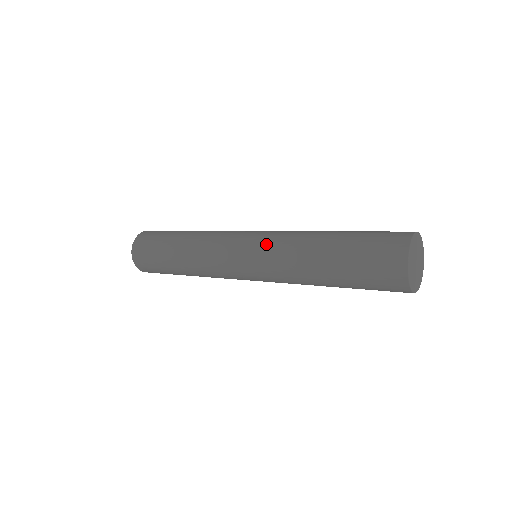
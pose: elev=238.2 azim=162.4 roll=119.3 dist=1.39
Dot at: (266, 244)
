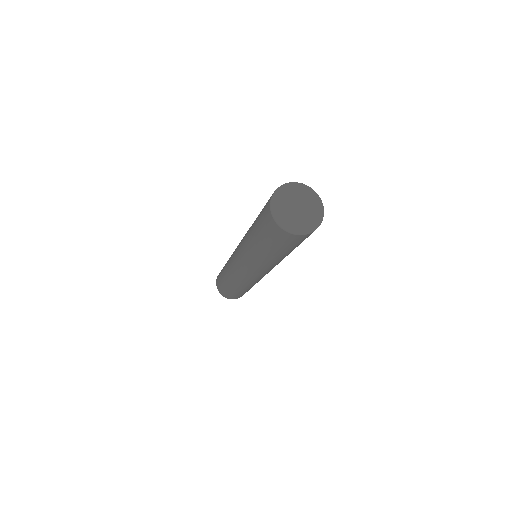
Dot at: (241, 257)
